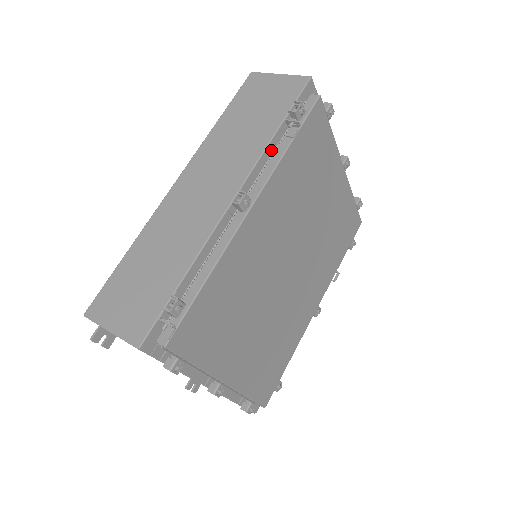
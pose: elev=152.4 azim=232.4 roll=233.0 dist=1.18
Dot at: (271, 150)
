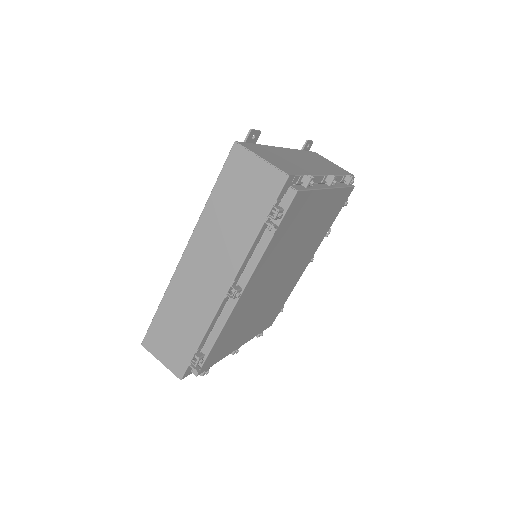
Dot at: (255, 245)
